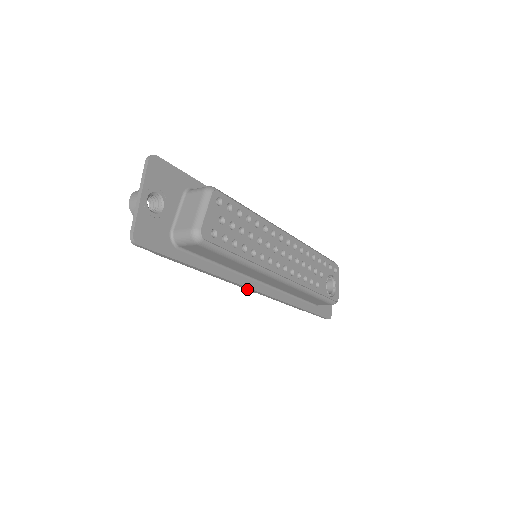
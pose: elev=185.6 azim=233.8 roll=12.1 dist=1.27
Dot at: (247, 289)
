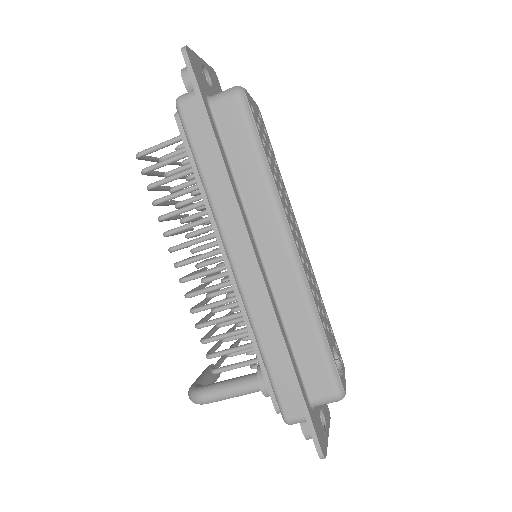
Dot at: (236, 272)
